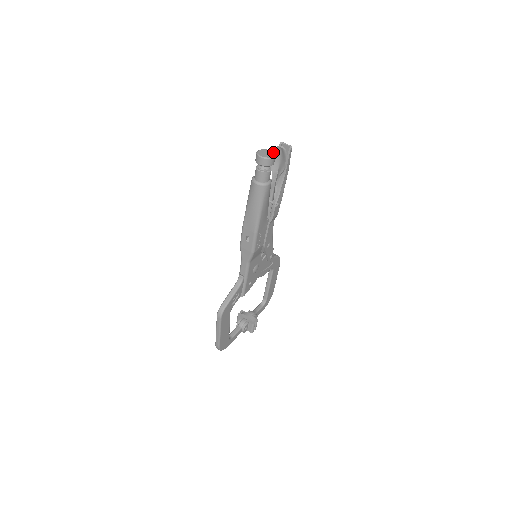
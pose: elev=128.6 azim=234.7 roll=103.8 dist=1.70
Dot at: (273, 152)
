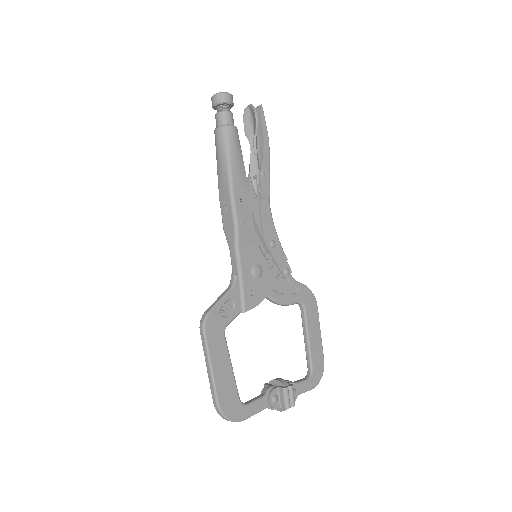
Dot at: occluded
